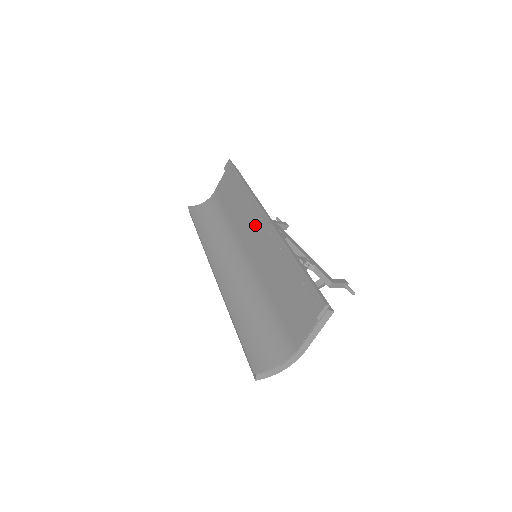
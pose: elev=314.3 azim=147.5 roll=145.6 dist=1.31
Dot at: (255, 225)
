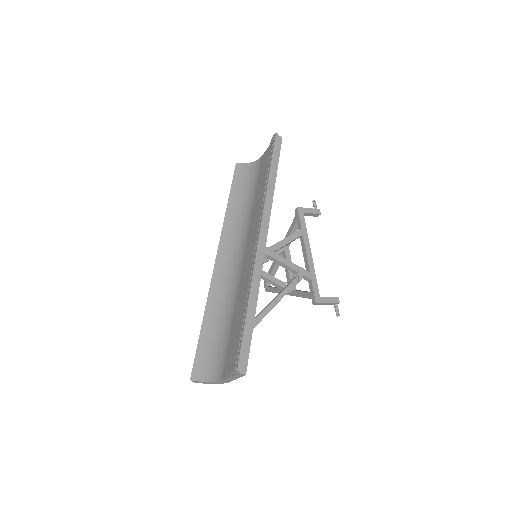
Dot at: occluded
